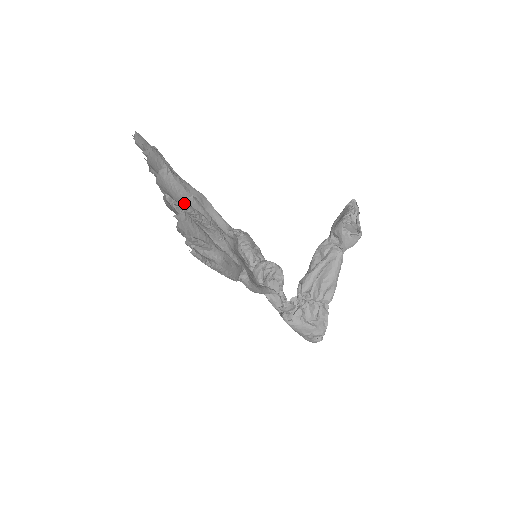
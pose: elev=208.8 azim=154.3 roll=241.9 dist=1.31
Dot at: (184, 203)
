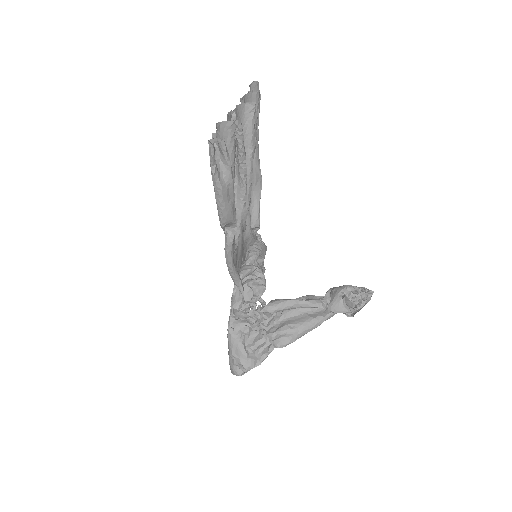
Dot at: (241, 129)
